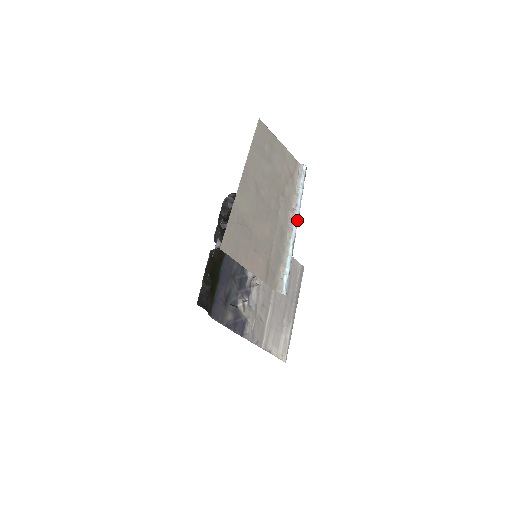
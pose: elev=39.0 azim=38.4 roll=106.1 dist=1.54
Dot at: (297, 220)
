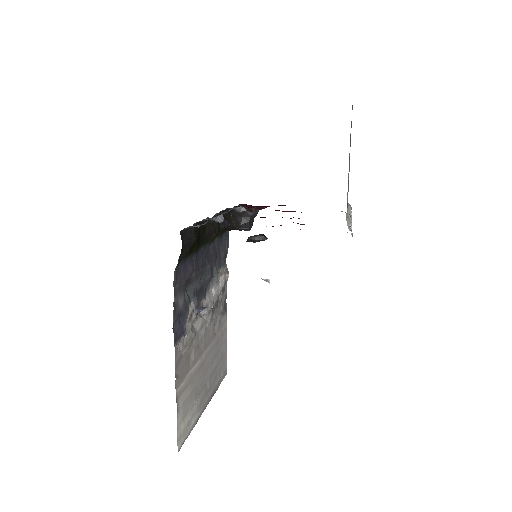
Dot at: occluded
